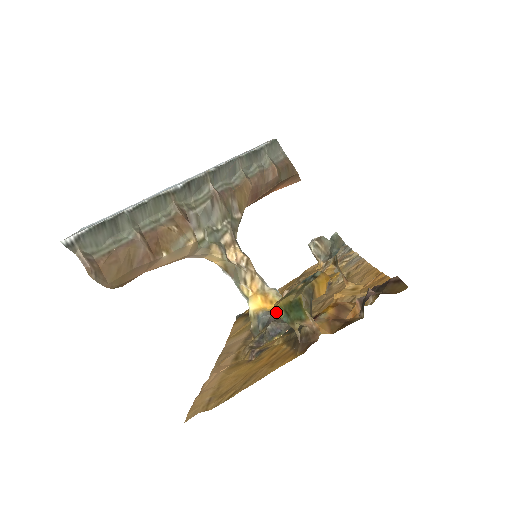
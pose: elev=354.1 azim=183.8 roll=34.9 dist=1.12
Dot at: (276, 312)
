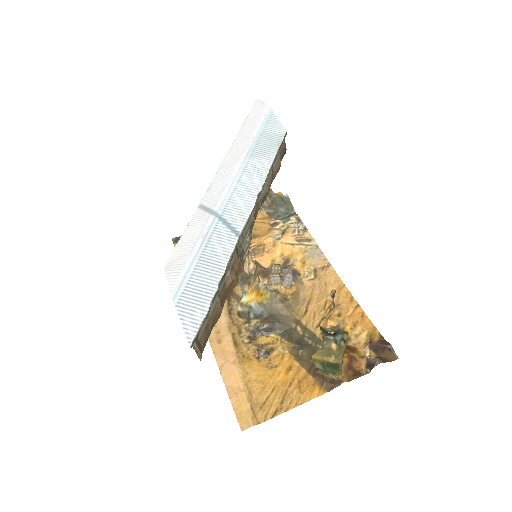
Dot at: (267, 307)
